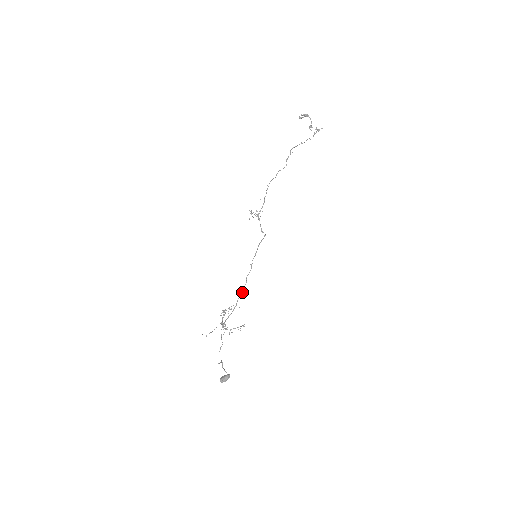
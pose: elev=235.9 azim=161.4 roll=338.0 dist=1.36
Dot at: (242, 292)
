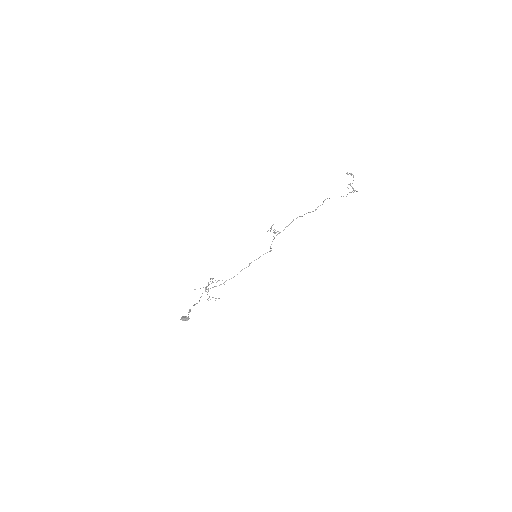
Dot at: (233, 277)
